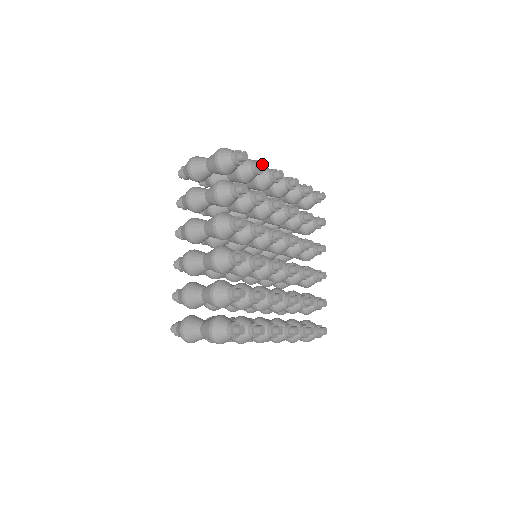
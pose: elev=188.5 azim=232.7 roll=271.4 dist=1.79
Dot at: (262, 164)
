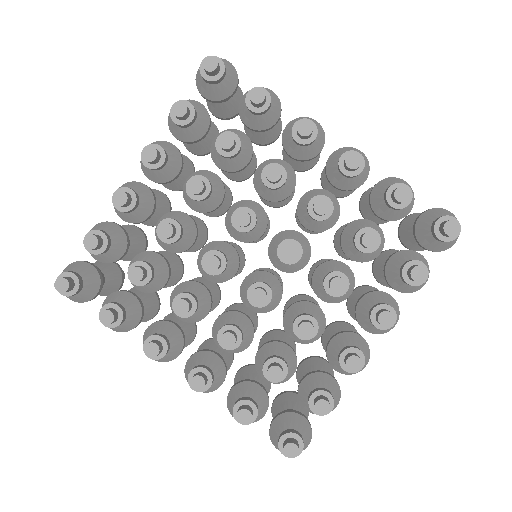
Dot at: (87, 247)
